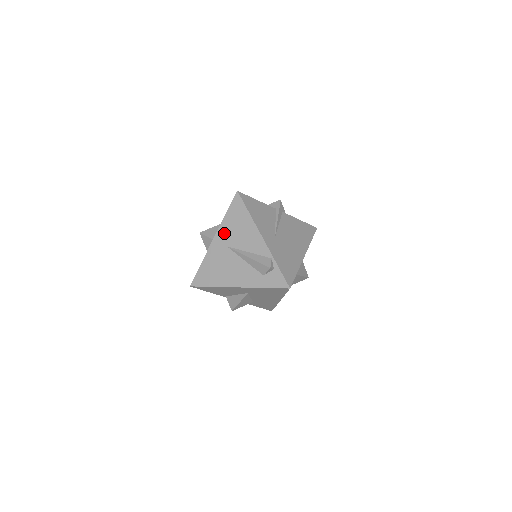
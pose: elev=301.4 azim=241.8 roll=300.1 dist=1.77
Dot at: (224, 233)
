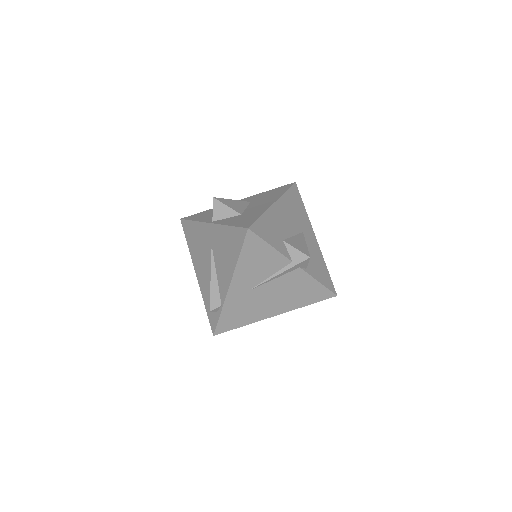
Dot at: (217, 234)
